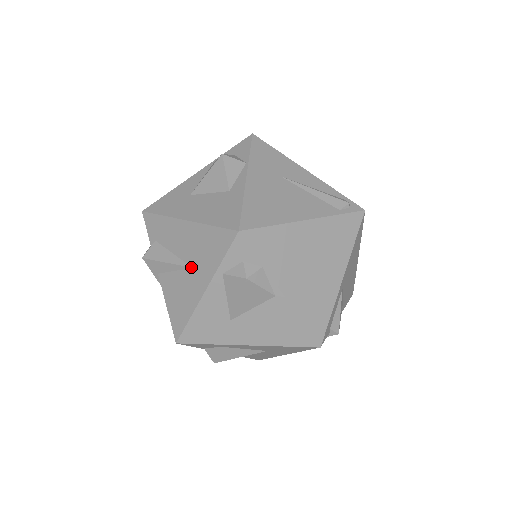
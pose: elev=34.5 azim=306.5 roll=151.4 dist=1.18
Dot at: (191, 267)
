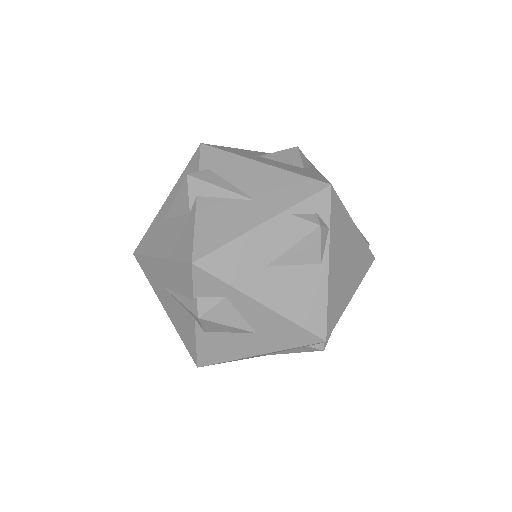
Dot at: (253, 199)
